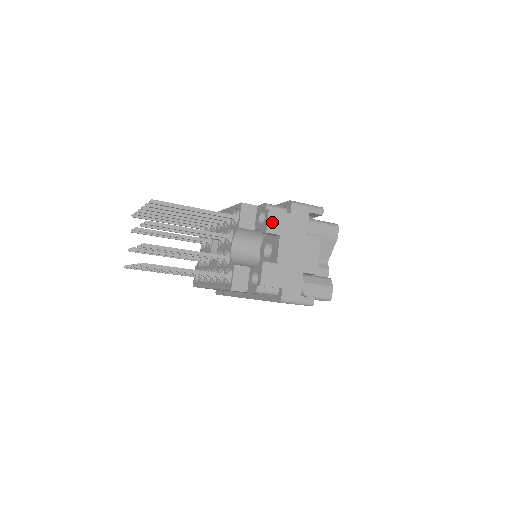
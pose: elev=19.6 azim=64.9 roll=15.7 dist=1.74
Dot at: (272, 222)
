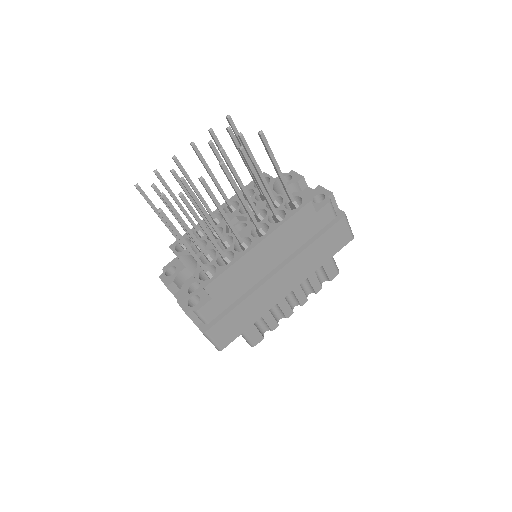
Dot at: occluded
